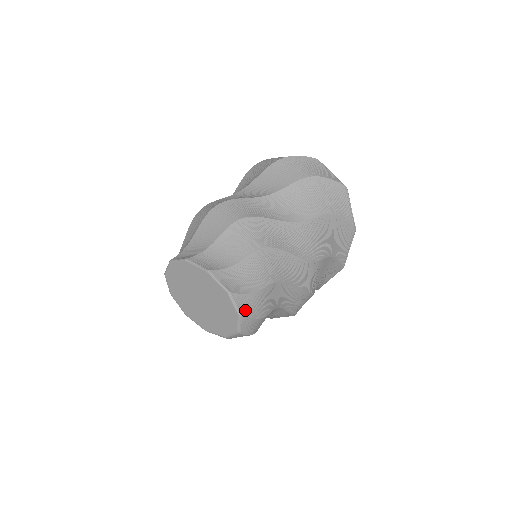
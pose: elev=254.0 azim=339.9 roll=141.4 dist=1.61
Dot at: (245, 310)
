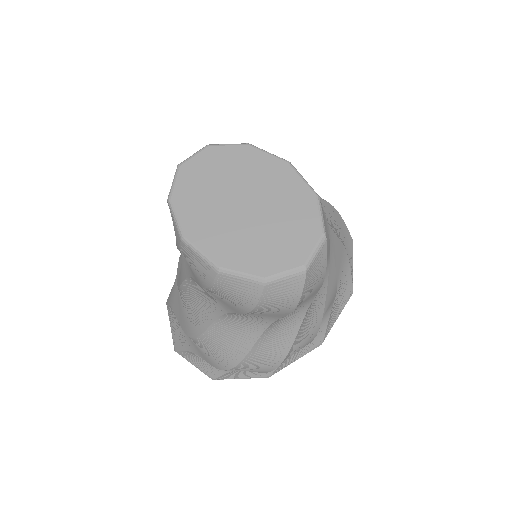
Dot at: occluded
